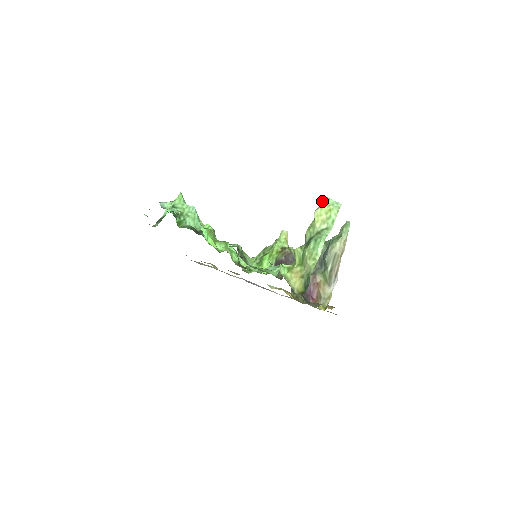
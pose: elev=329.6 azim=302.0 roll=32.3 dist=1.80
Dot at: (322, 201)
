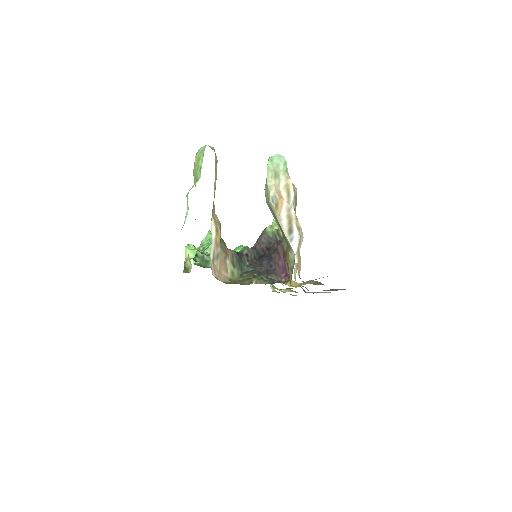
Dot at: (196, 156)
